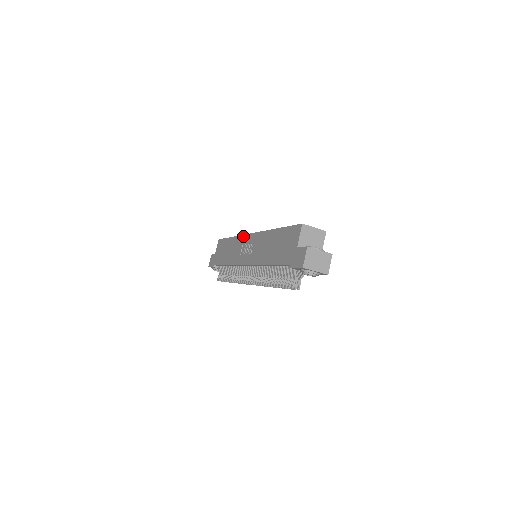
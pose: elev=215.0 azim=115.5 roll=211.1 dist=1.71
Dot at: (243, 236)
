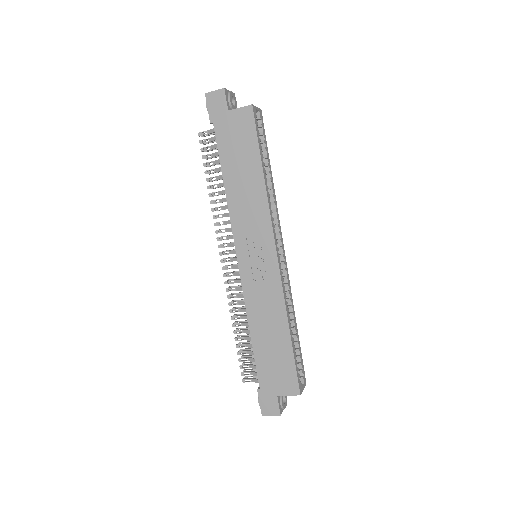
Dot at: (270, 229)
